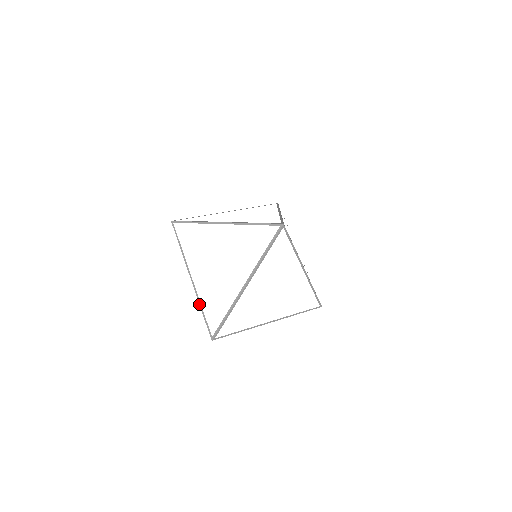
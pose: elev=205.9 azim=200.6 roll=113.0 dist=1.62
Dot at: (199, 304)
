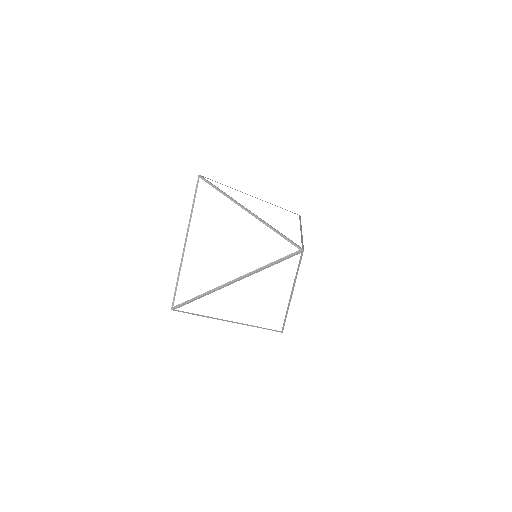
Dot at: occluded
